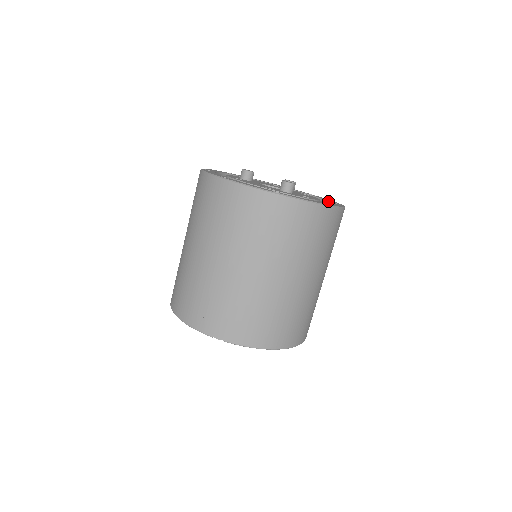
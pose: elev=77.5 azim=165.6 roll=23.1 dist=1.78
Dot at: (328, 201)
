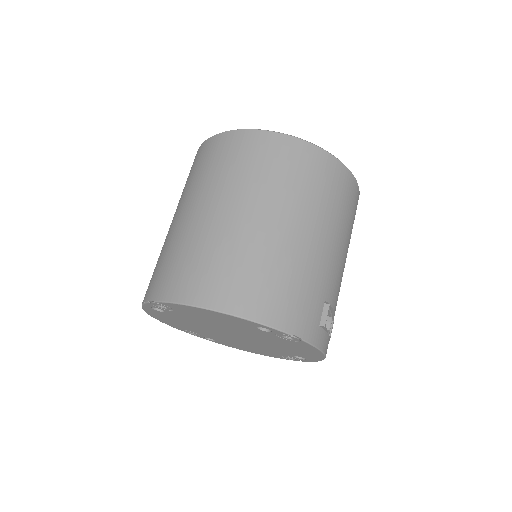
Dot at: occluded
